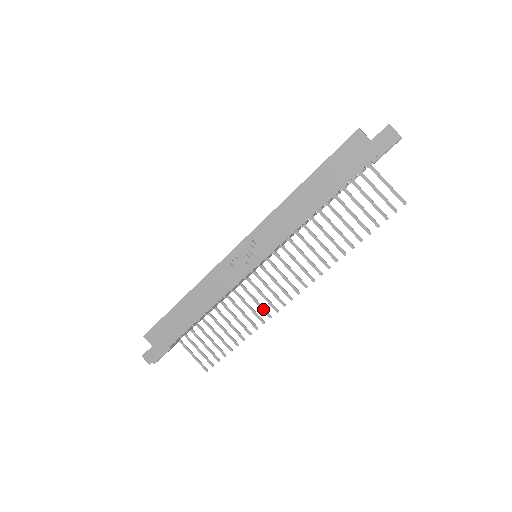
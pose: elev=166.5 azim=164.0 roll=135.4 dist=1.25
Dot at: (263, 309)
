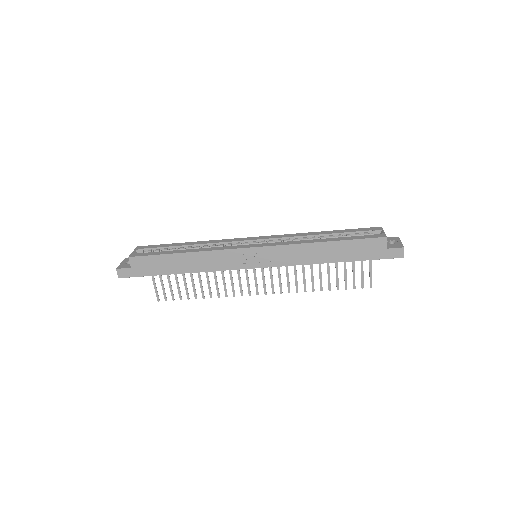
Dot at: (233, 288)
